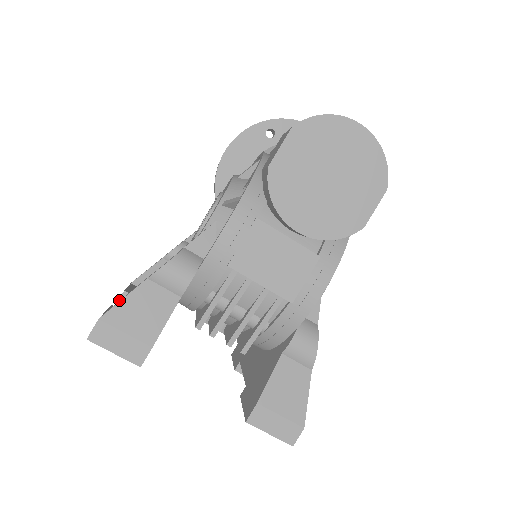
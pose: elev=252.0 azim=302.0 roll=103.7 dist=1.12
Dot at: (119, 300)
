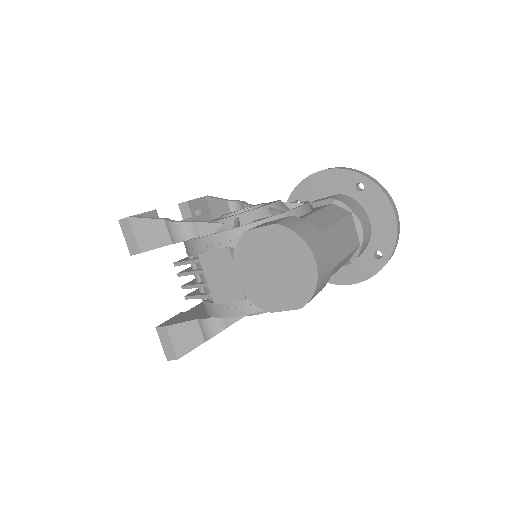
Dot at: (182, 203)
